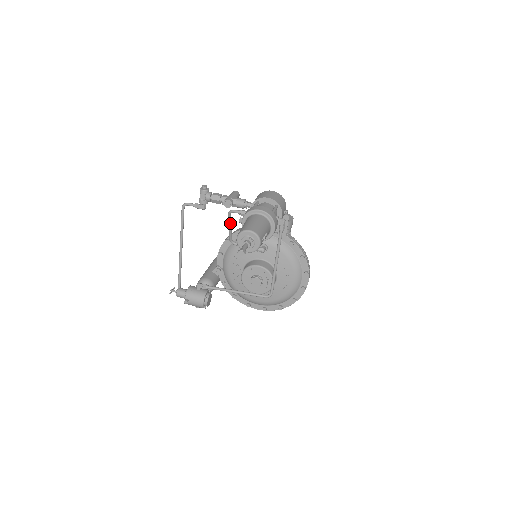
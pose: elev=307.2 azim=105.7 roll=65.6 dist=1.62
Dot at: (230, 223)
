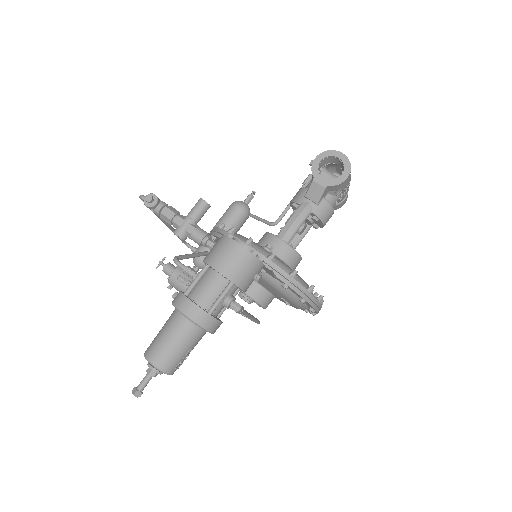
Dot at: (187, 258)
